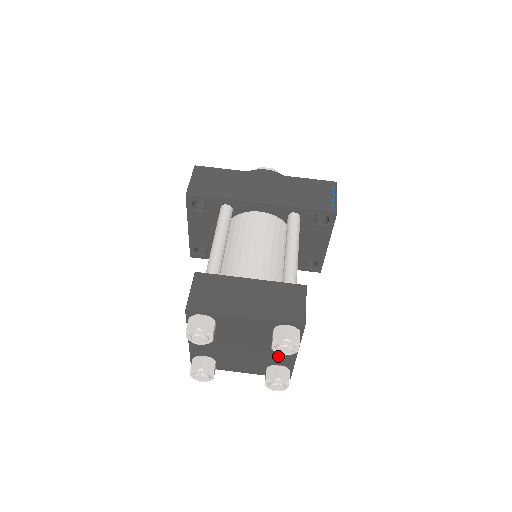
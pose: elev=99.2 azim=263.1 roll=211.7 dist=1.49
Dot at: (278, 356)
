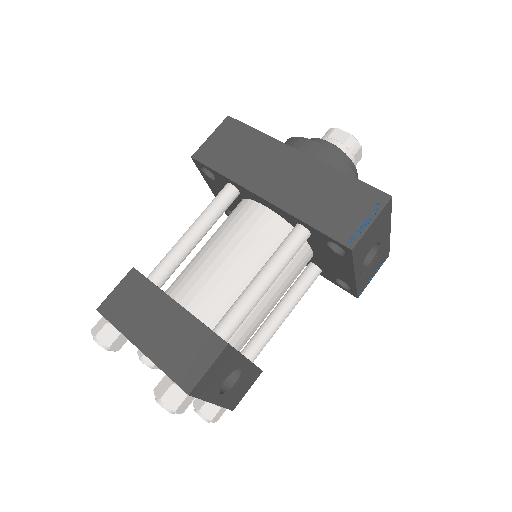
Dot at: occluded
